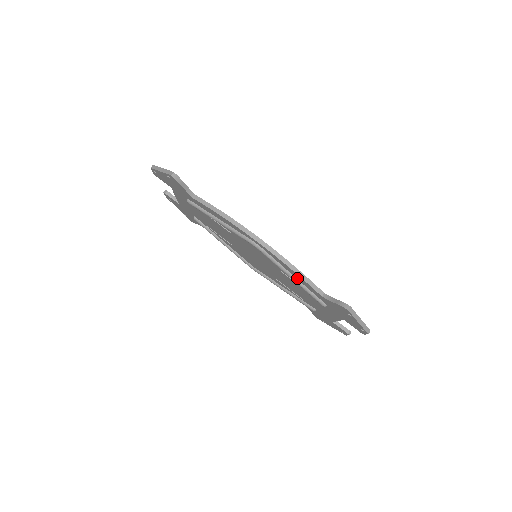
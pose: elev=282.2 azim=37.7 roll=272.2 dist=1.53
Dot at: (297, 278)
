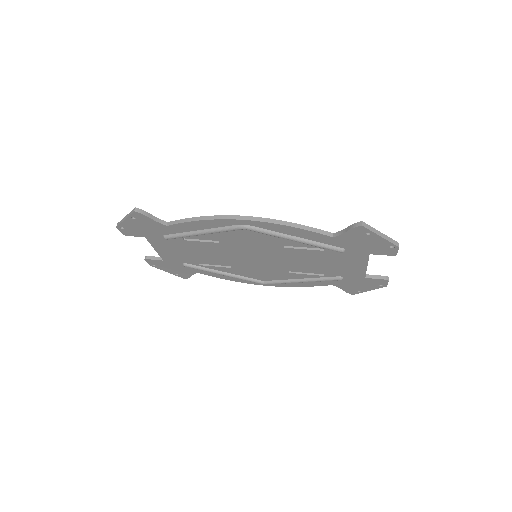
Dot at: (300, 236)
